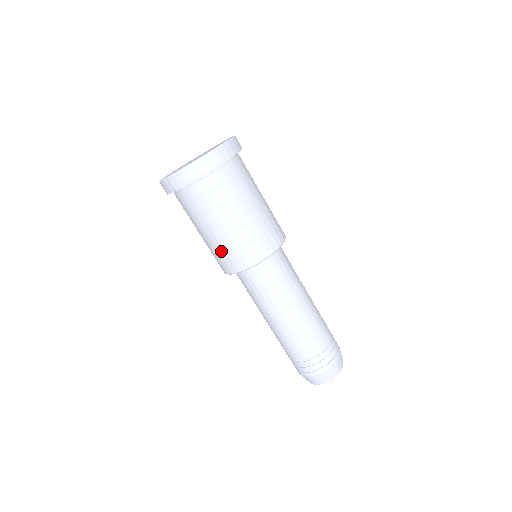
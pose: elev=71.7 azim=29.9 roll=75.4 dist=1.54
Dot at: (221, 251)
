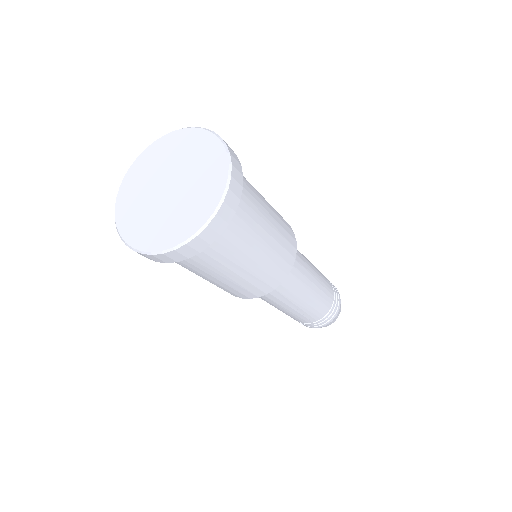
Dot at: (254, 281)
